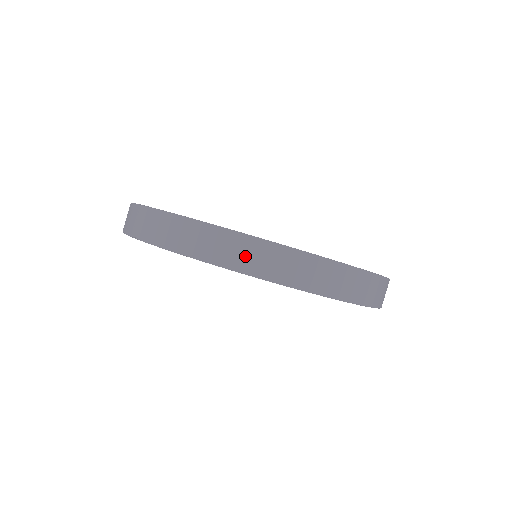
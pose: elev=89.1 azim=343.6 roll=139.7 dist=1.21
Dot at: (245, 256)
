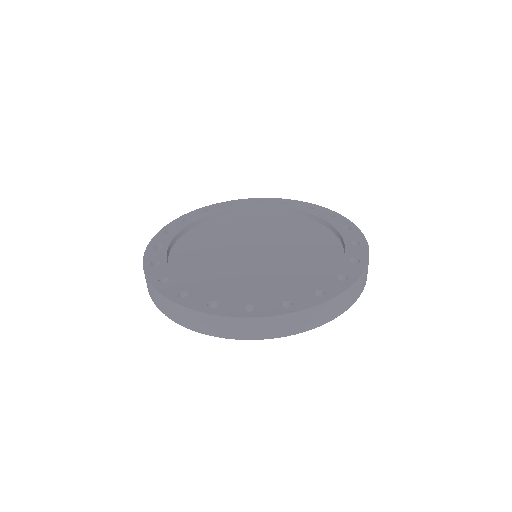
Dot at: (252, 330)
